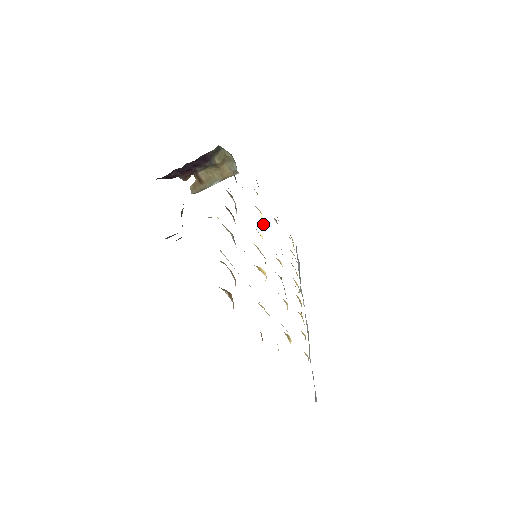
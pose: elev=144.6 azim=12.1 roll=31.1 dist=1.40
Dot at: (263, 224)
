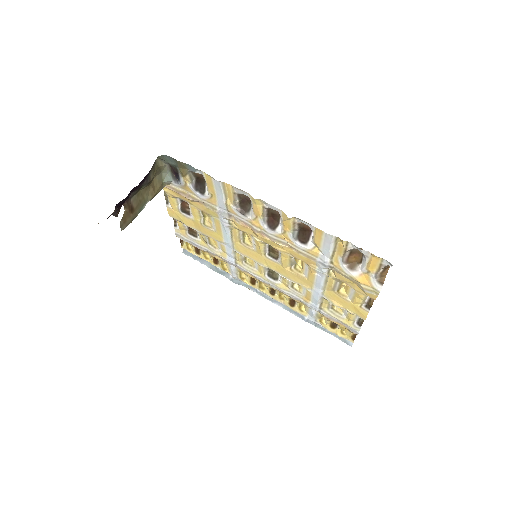
Dot at: (213, 229)
